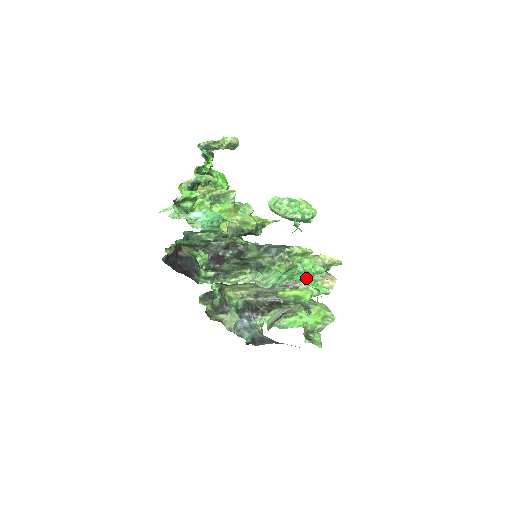
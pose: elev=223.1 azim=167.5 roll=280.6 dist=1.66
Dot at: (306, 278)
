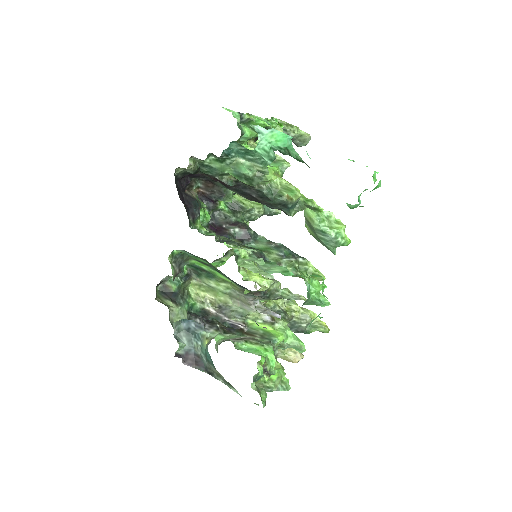
Dot at: (323, 279)
